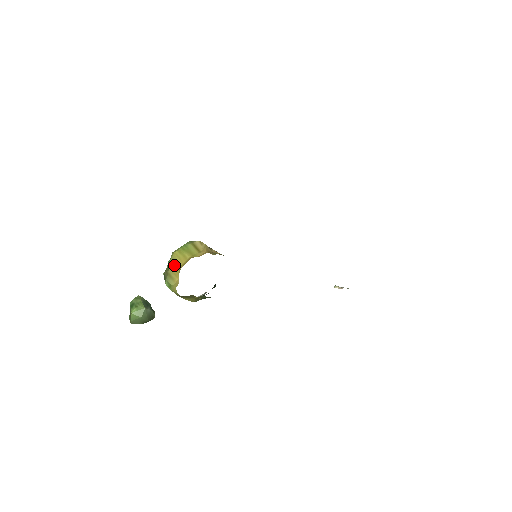
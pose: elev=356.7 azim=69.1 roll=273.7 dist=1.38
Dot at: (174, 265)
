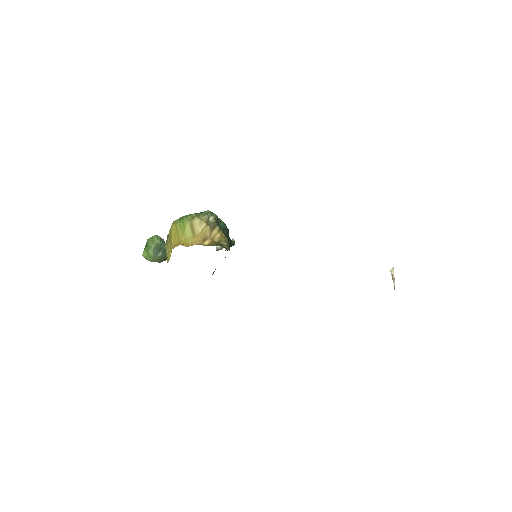
Dot at: (170, 238)
